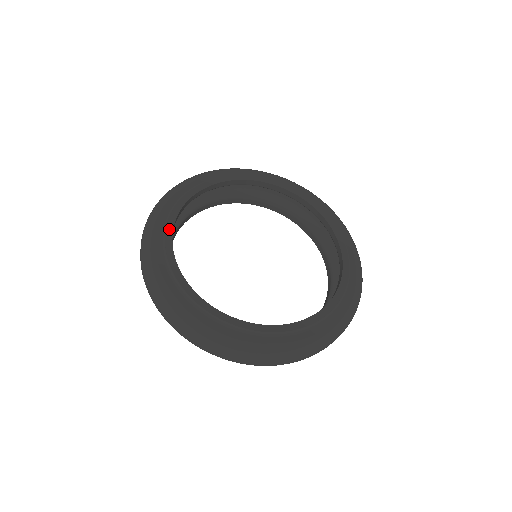
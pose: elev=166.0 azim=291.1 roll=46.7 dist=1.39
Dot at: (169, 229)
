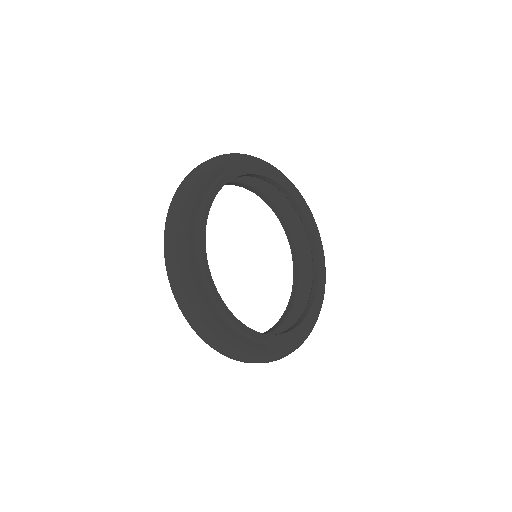
Dot at: (202, 244)
